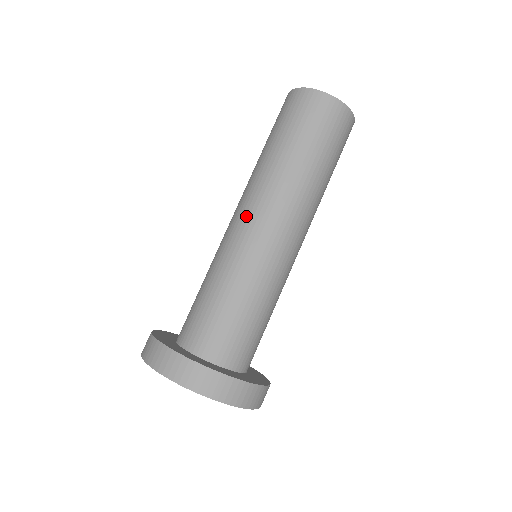
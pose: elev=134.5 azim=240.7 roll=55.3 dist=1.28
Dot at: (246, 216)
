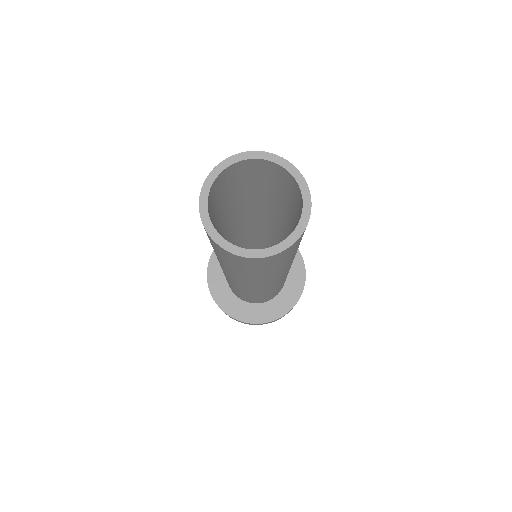
Dot at: (250, 288)
